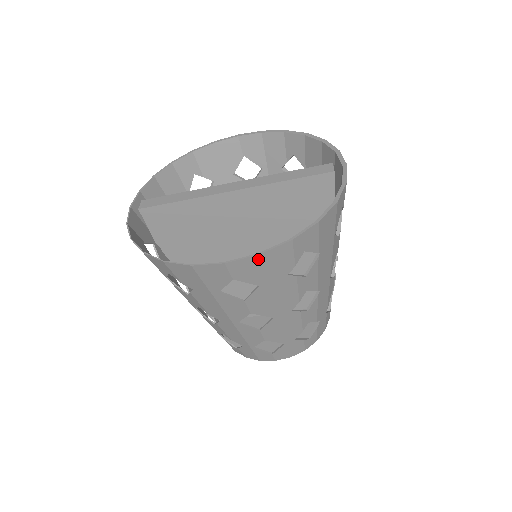
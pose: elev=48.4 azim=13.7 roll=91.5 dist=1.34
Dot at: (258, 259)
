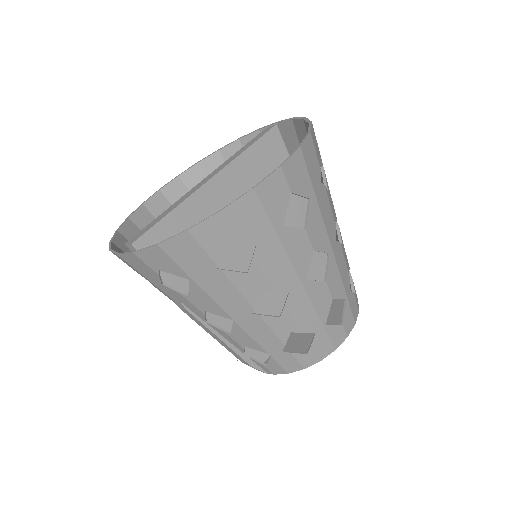
Dot at: (300, 154)
